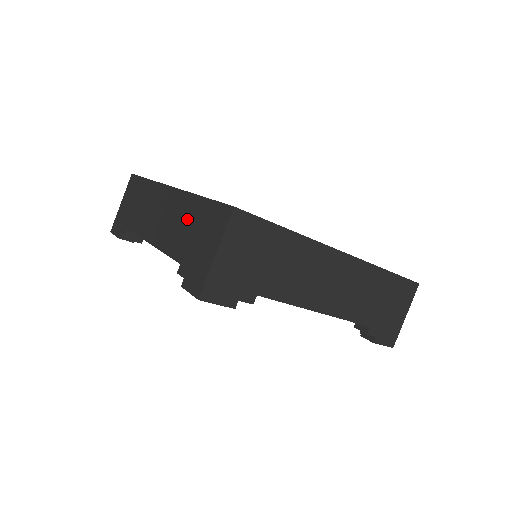
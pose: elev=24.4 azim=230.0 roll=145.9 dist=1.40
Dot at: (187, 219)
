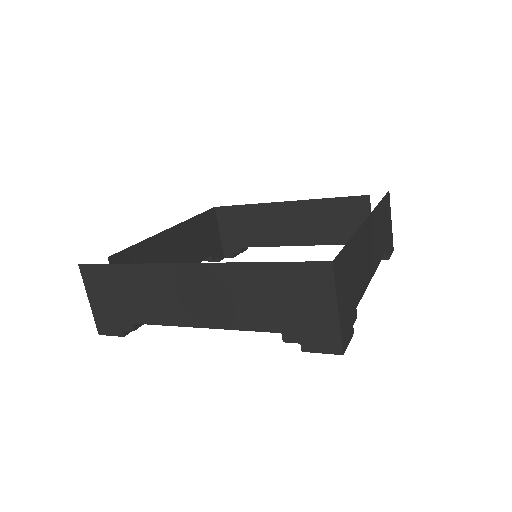
Dot at: (254, 290)
